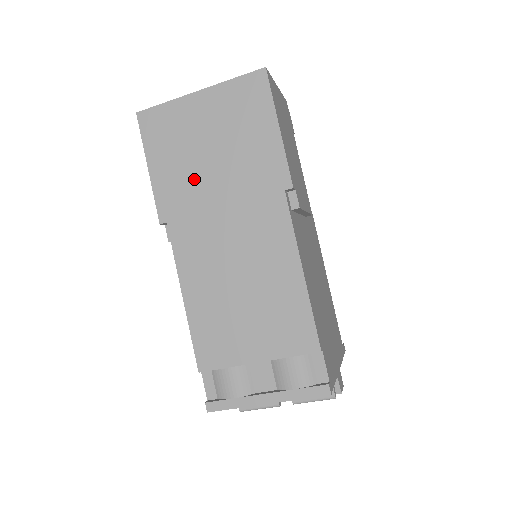
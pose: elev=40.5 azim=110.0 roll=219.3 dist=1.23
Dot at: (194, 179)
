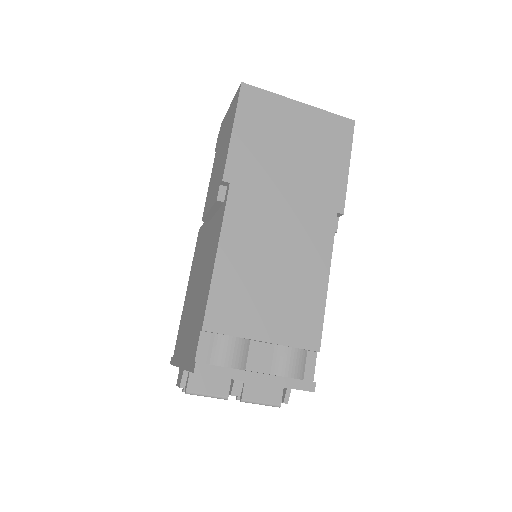
Dot at: (270, 163)
